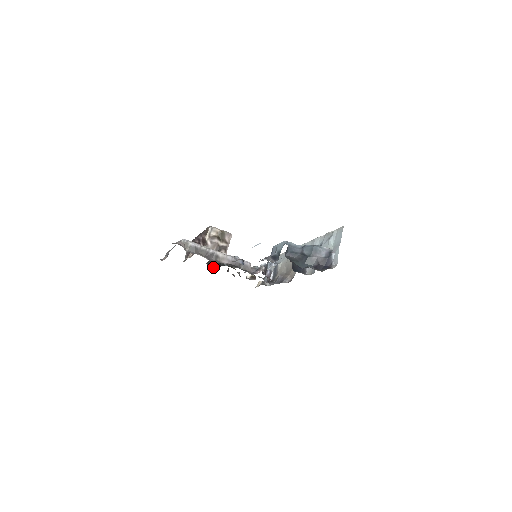
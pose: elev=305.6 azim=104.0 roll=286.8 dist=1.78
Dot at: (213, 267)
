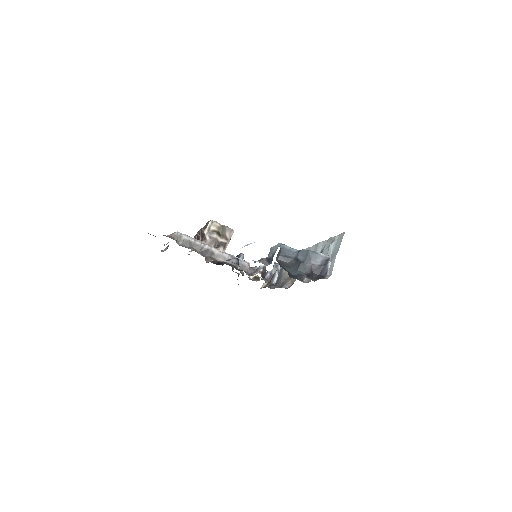
Dot at: (217, 263)
